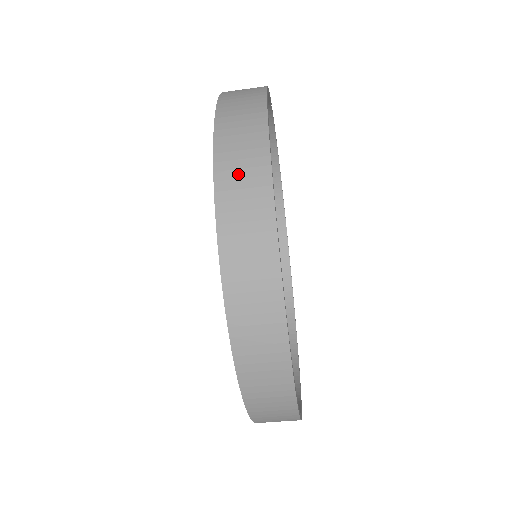
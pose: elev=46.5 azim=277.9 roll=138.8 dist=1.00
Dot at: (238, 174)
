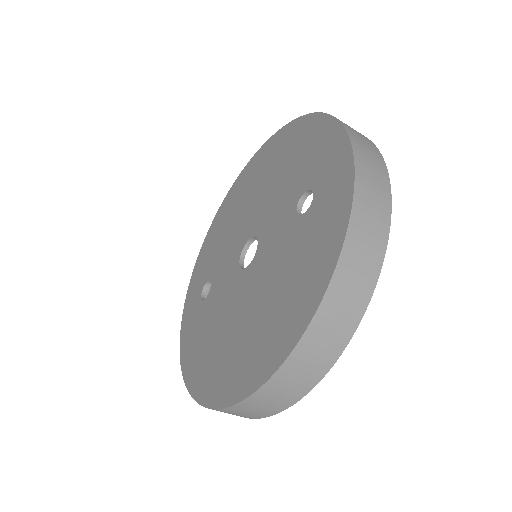
Dot at: (361, 139)
